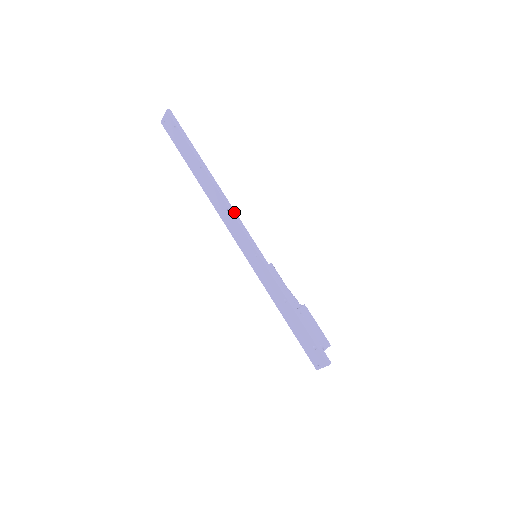
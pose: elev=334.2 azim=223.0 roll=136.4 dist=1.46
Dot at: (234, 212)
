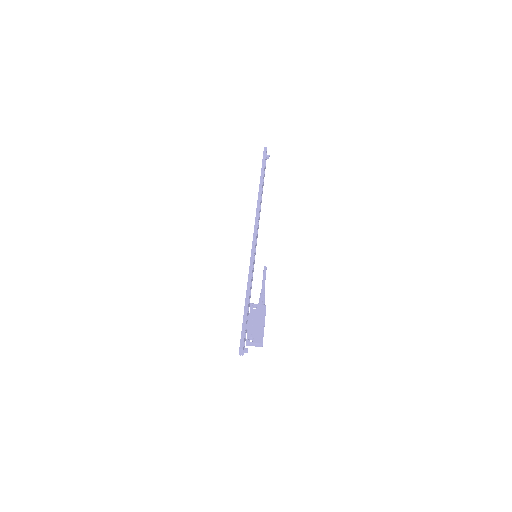
Dot at: (257, 220)
